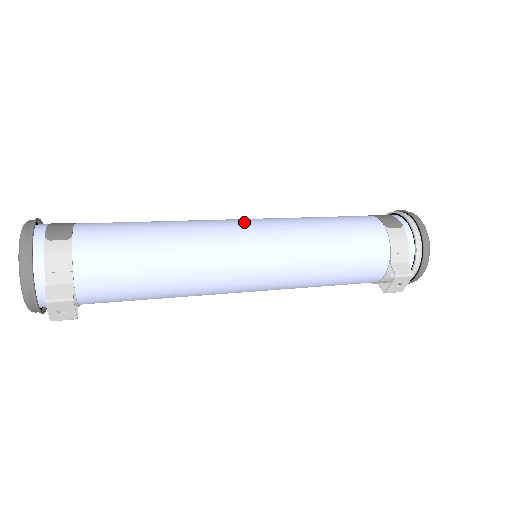
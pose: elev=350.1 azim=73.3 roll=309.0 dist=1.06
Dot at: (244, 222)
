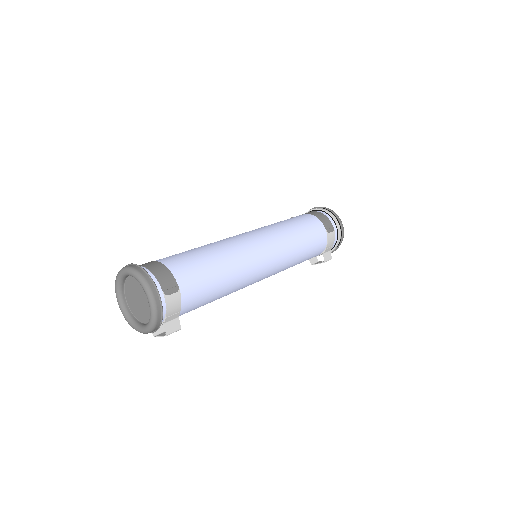
Dot at: (262, 245)
